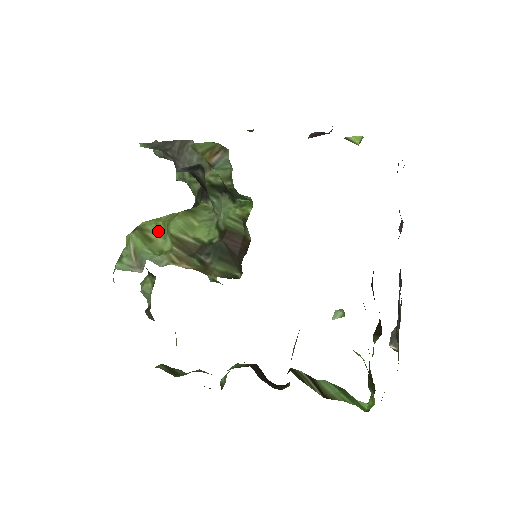
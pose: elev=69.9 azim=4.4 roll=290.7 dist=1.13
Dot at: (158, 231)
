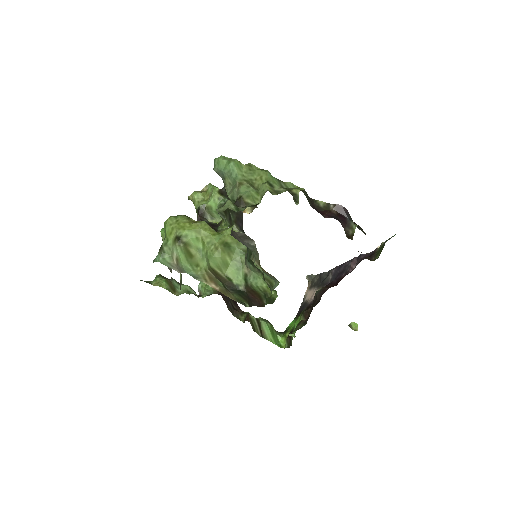
Dot at: (197, 246)
